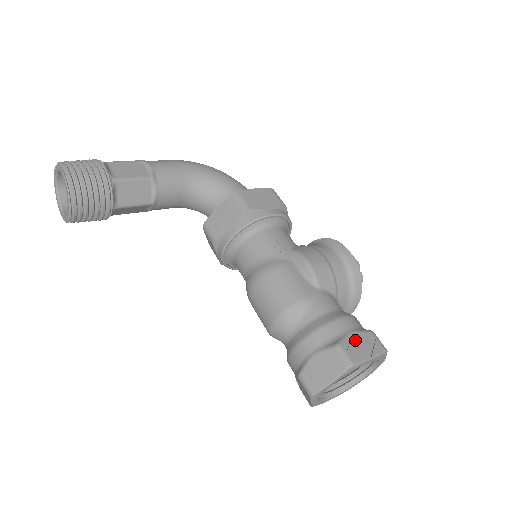
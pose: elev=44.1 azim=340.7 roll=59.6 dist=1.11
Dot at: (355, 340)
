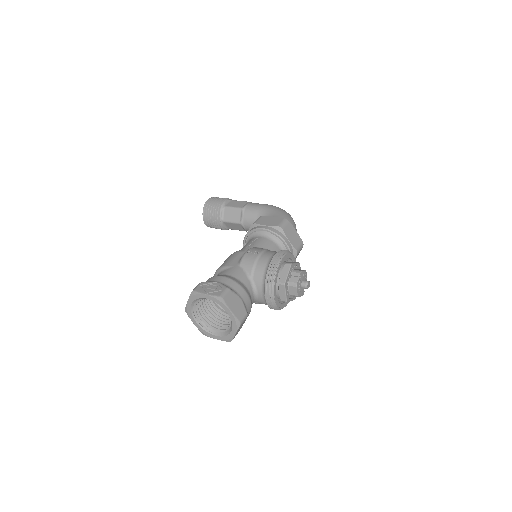
Dot at: (212, 285)
